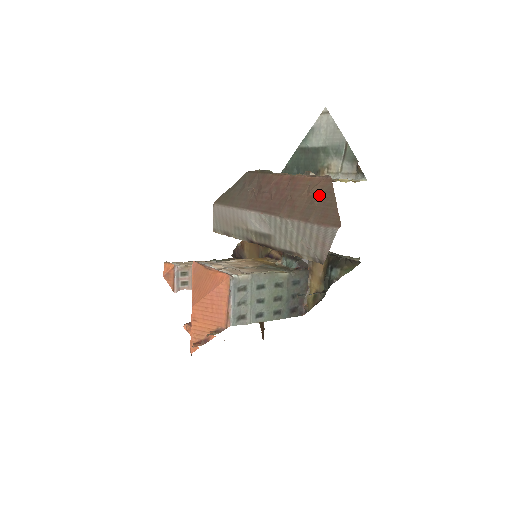
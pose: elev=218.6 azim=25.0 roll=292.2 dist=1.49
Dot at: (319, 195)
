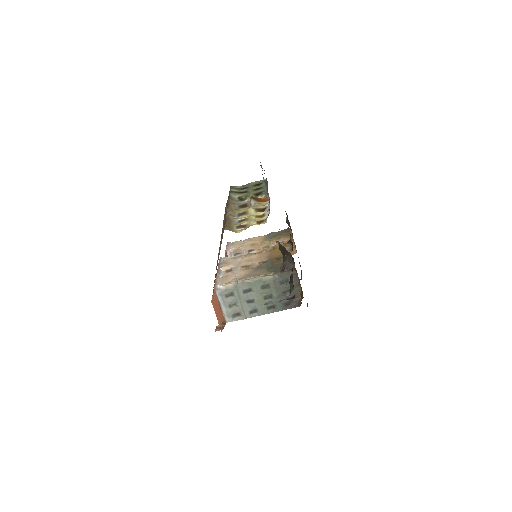
Dot at: occluded
